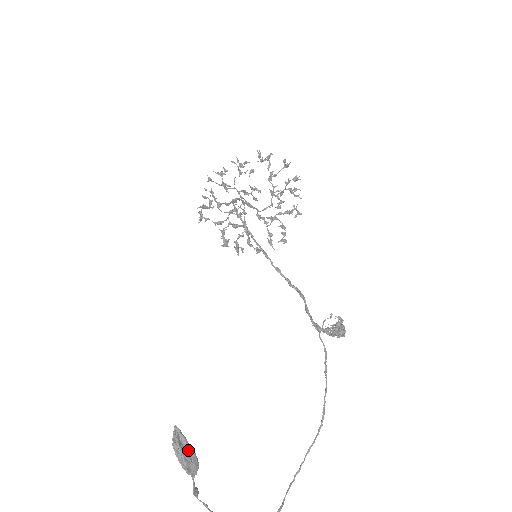
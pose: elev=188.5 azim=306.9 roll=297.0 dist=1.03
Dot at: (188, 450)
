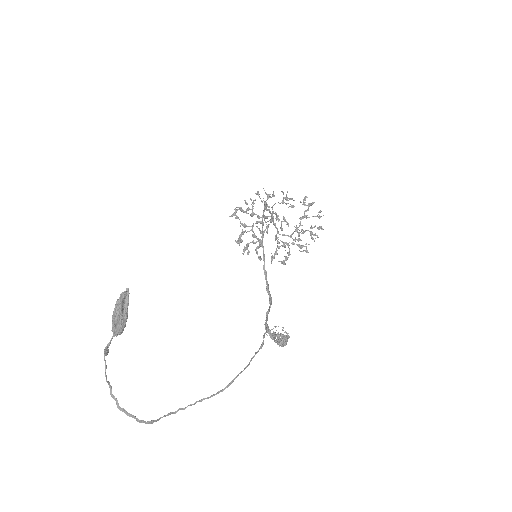
Dot at: (125, 311)
